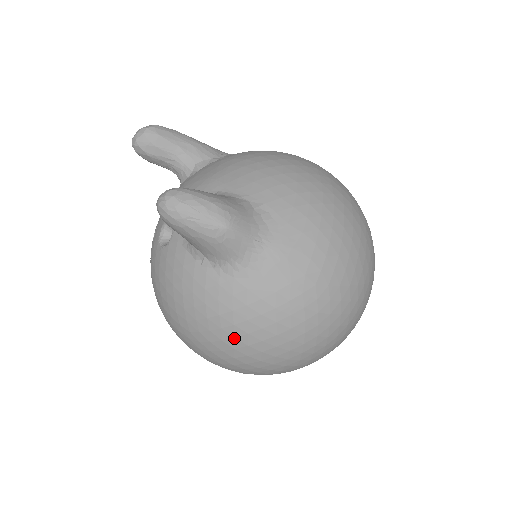
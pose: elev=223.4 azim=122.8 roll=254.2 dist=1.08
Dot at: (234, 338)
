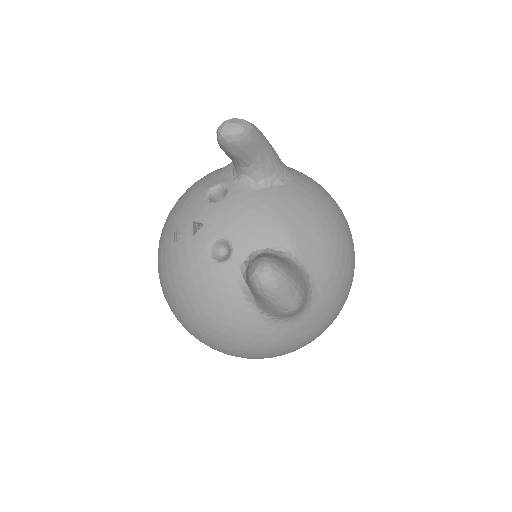
Dot at: (234, 349)
